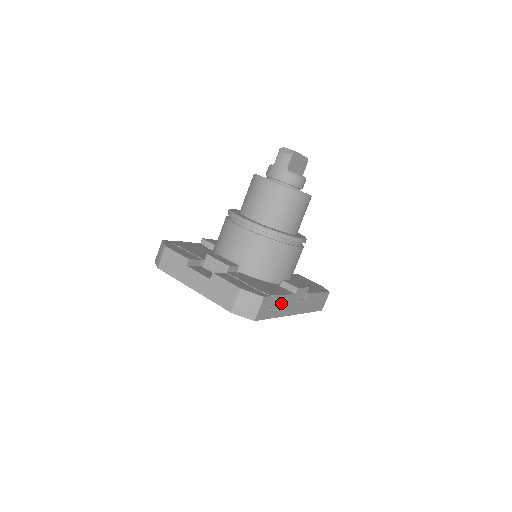
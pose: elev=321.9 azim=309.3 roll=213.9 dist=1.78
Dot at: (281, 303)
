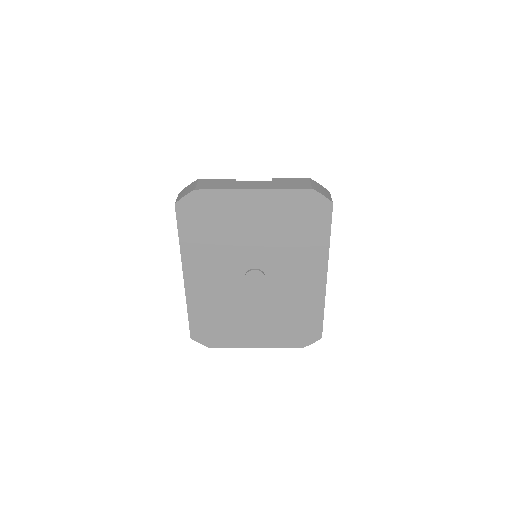
Dot at: occluded
